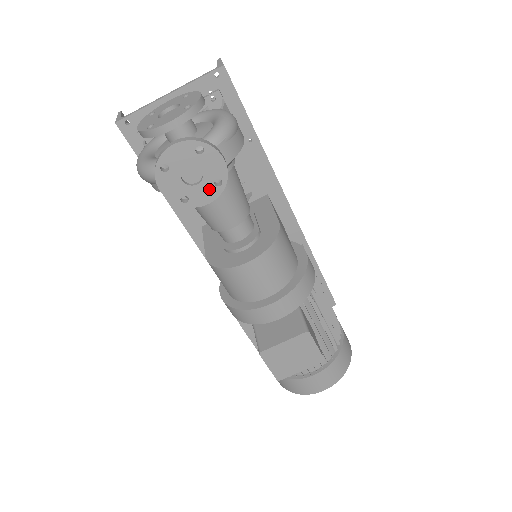
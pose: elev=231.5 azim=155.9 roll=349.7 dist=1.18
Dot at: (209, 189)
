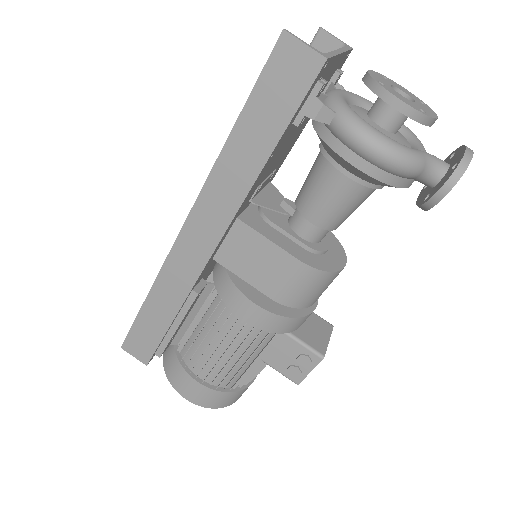
Dot at: occluded
